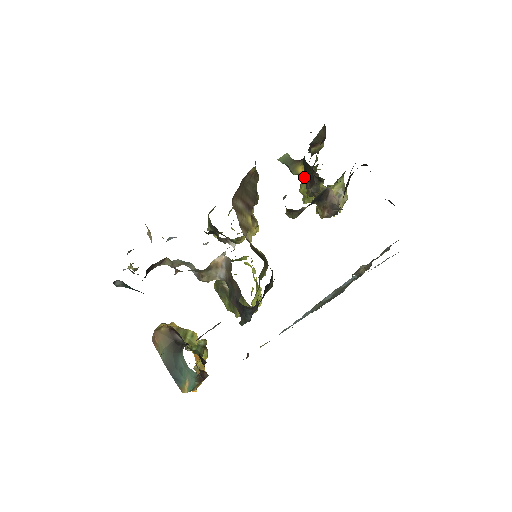
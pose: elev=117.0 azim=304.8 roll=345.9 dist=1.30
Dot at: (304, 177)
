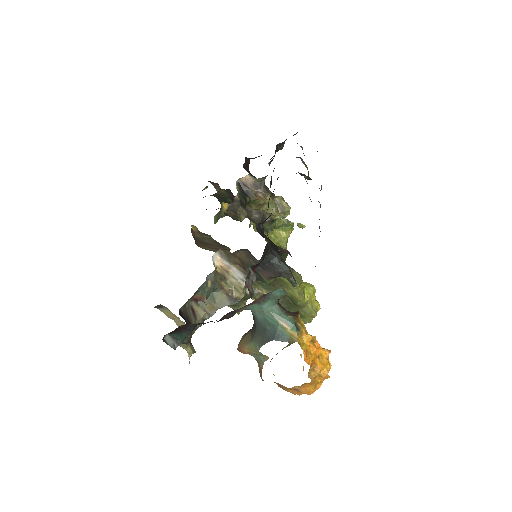
Dot at: (265, 240)
